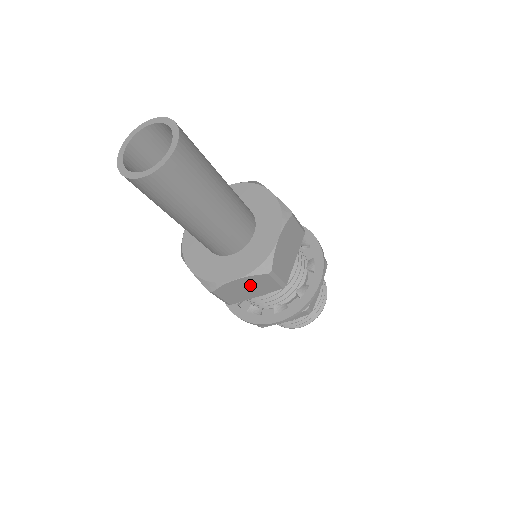
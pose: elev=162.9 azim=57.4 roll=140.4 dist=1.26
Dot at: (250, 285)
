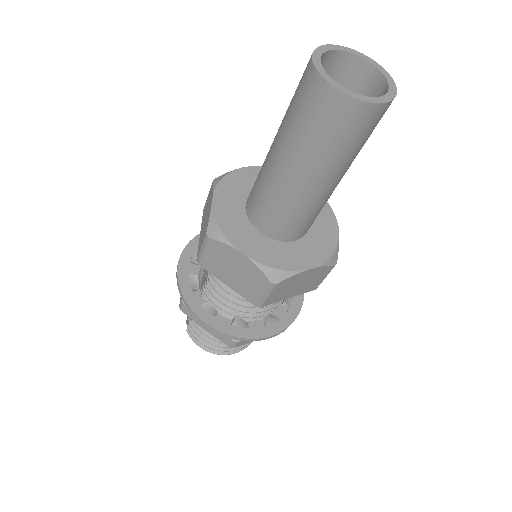
Dot at: (307, 279)
